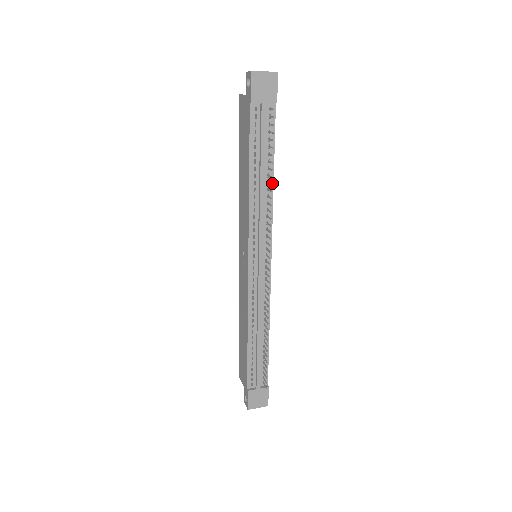
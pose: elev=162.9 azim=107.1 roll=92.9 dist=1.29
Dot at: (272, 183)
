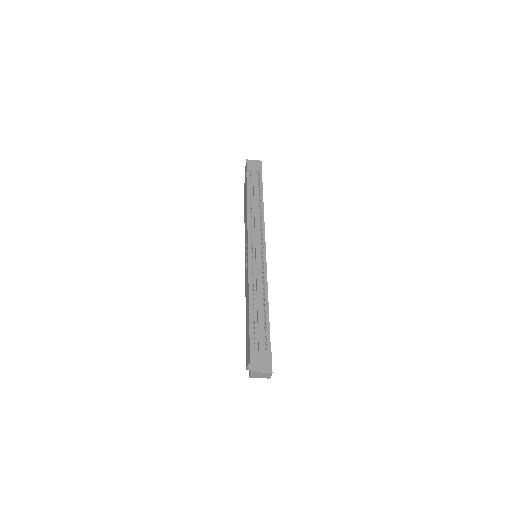
Dot at: (263, 207)
